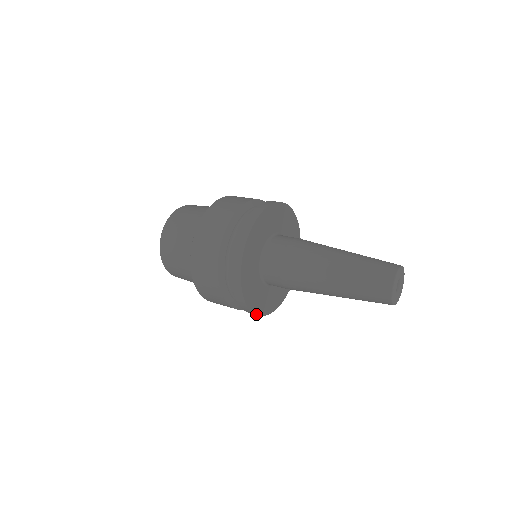
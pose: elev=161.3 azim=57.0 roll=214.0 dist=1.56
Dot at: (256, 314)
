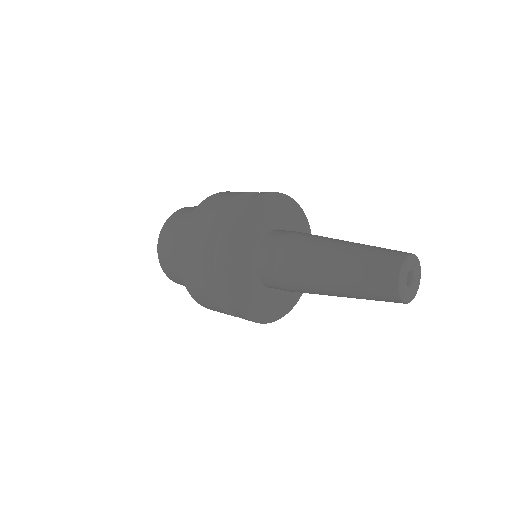
Dot at: (248, 318)
